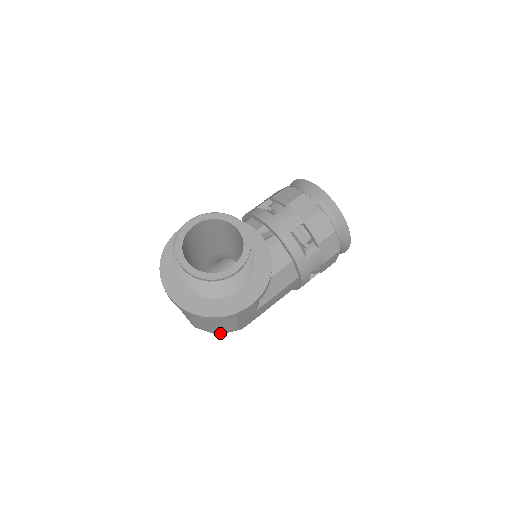
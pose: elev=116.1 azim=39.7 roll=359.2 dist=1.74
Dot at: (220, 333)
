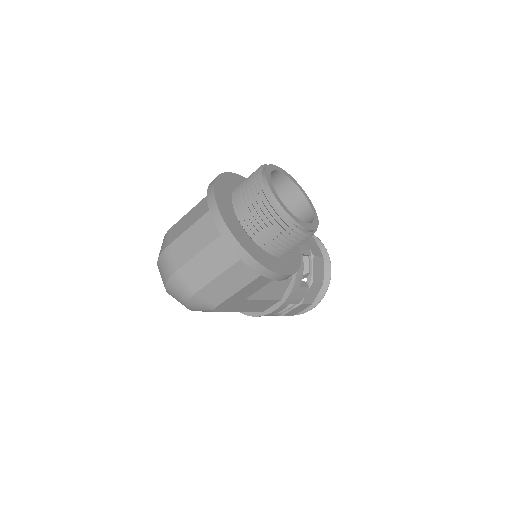
Dot at: (196, 299)
